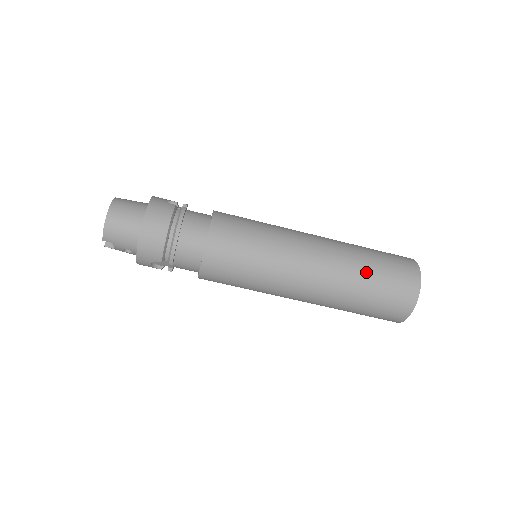
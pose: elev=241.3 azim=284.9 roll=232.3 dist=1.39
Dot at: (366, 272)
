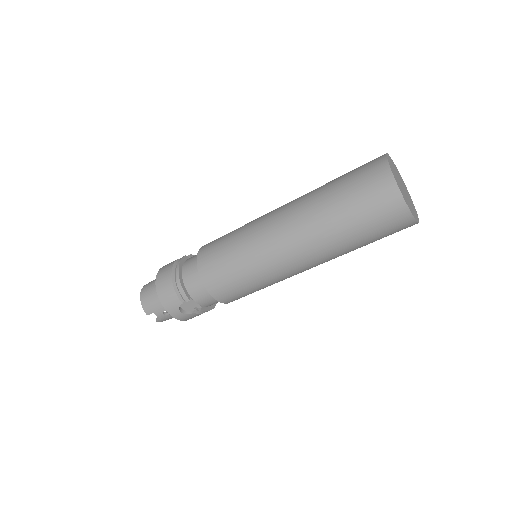
Dot at: (329, 194)
